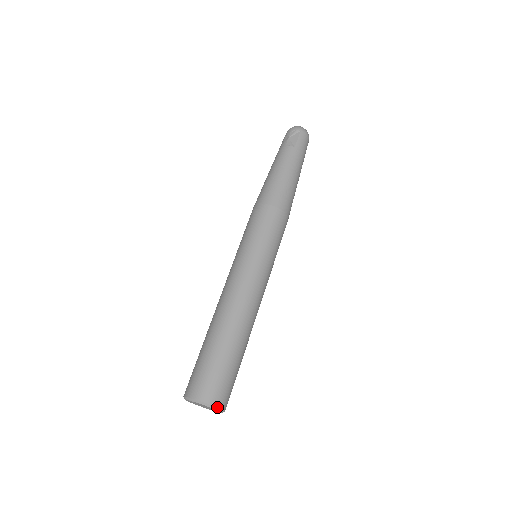
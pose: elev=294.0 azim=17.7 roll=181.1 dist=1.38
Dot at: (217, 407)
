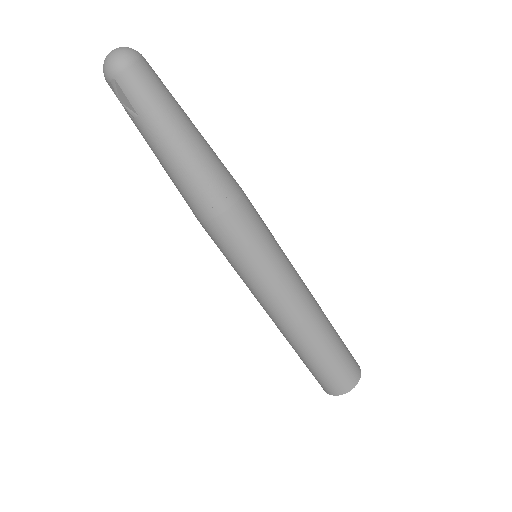
Dot at: occluded
